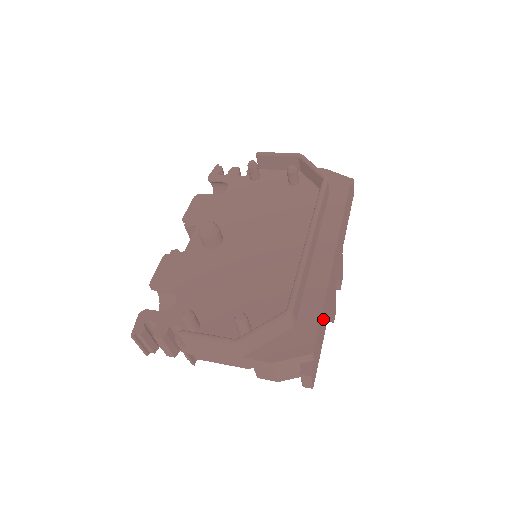
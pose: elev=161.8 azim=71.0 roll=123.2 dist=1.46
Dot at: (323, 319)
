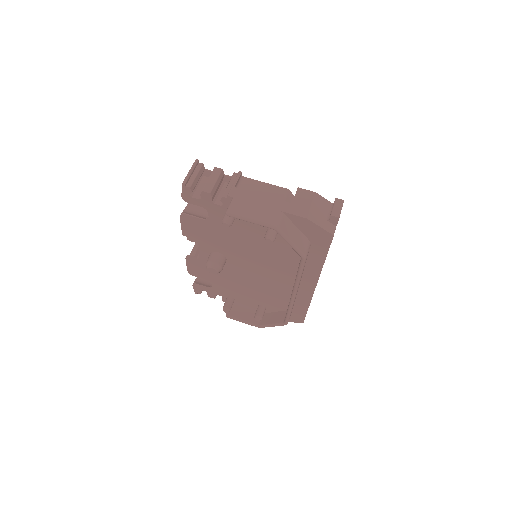
Dot at: occluded
